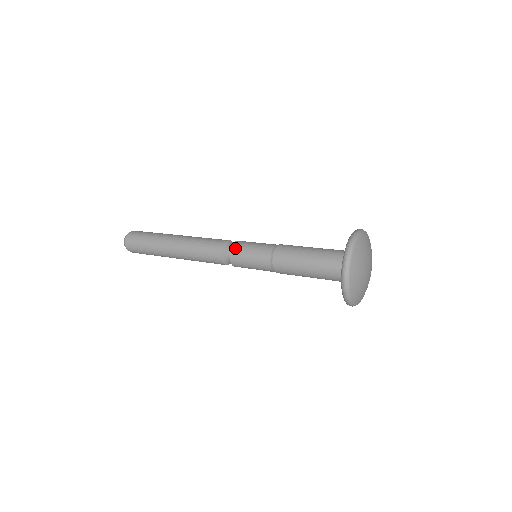
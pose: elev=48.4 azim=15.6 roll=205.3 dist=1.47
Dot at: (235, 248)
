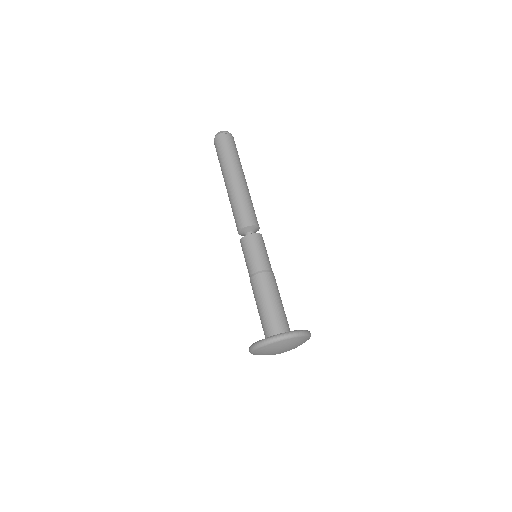
Dot at: (241, 243)
